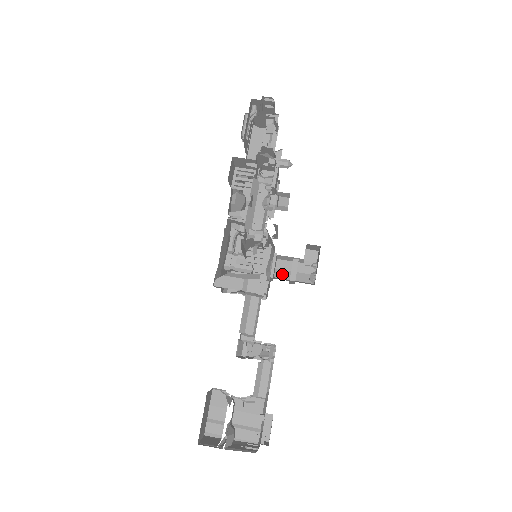
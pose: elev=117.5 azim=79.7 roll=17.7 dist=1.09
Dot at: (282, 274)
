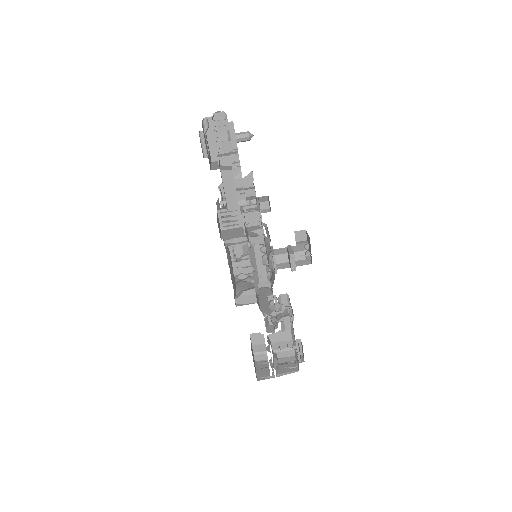
Dot at: (281, 259)
